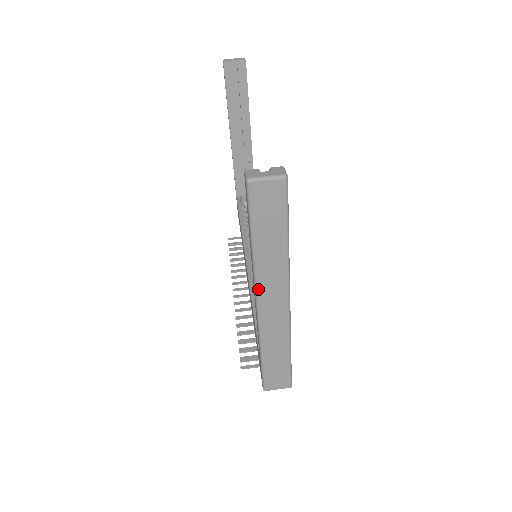
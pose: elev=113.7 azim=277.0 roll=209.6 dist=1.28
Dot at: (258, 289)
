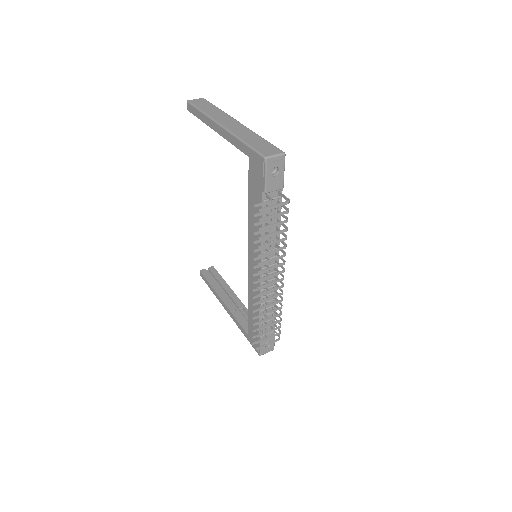
Dot at: (216, 120)
